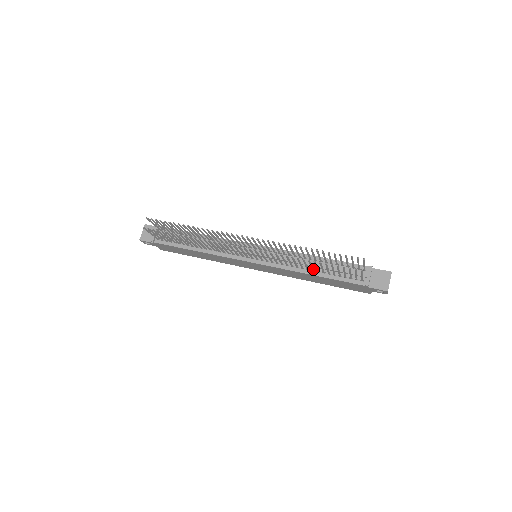
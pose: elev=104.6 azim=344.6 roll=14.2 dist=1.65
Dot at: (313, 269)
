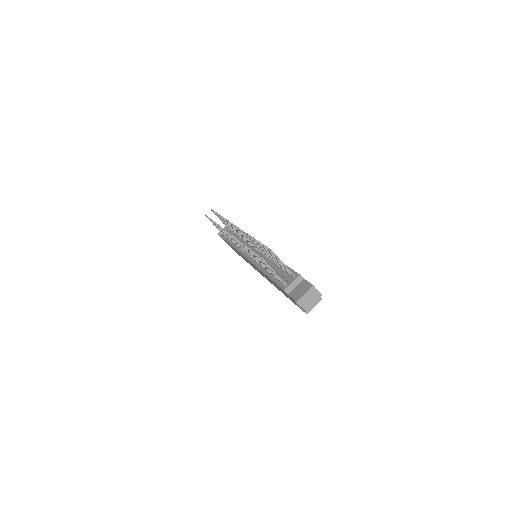
Dot at: occluded
